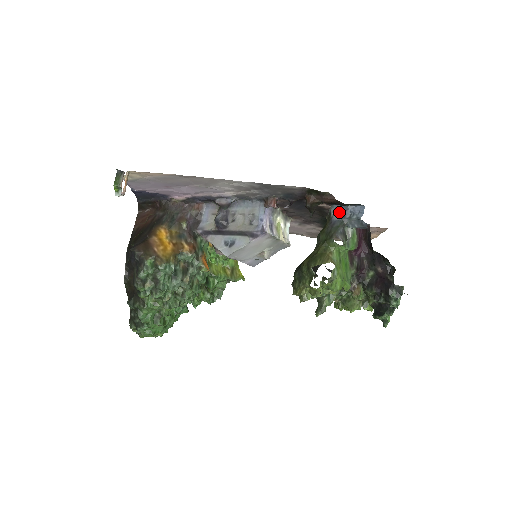
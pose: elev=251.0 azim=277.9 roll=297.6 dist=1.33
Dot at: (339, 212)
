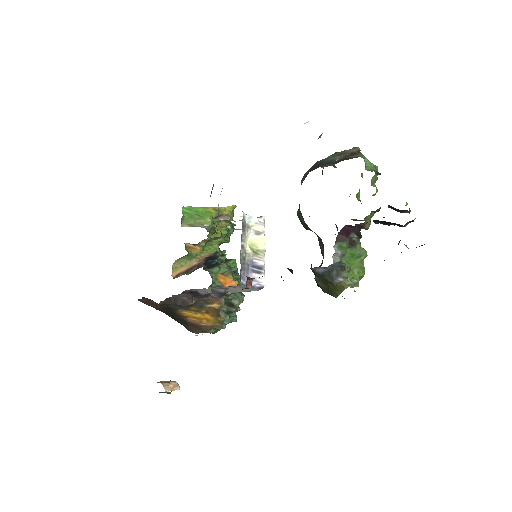
Dot at: (318, 267)
